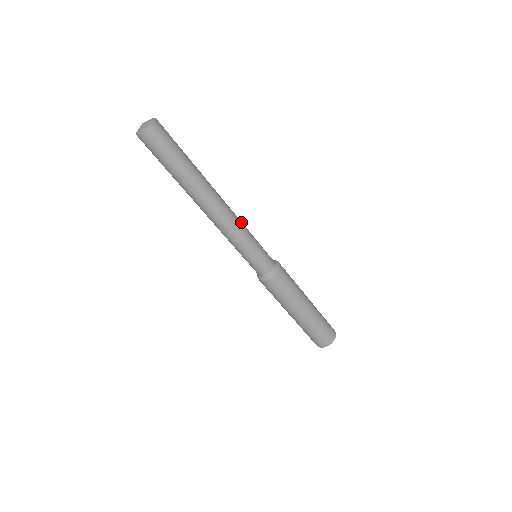
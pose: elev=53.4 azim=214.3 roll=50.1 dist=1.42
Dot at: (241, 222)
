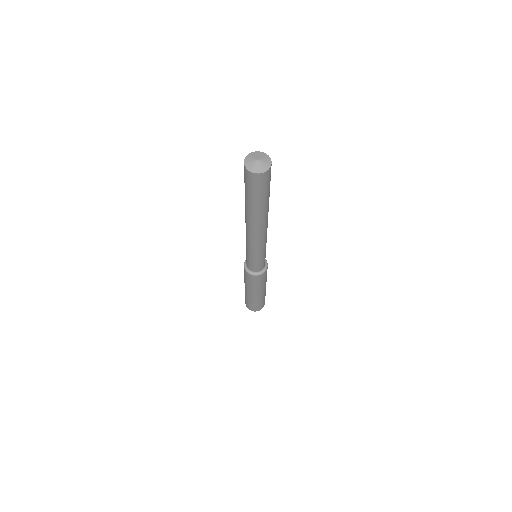
Dot at: occluded
